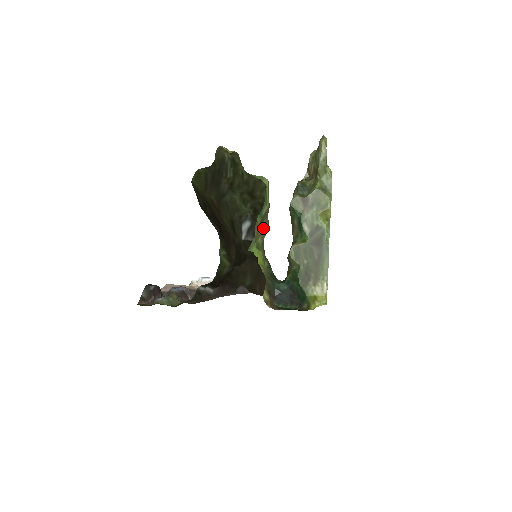
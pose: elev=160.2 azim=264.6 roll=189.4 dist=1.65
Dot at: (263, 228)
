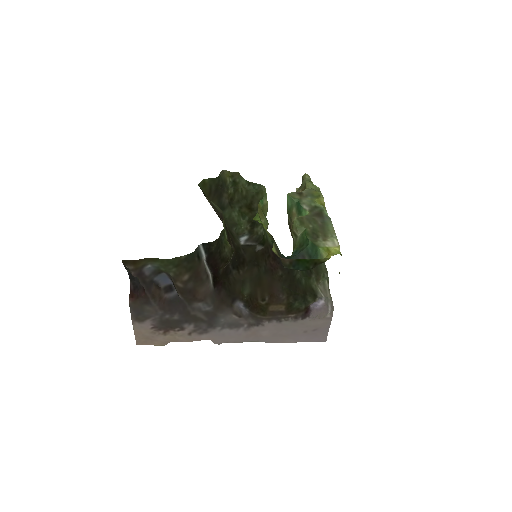
Dot at: (264, 216)
